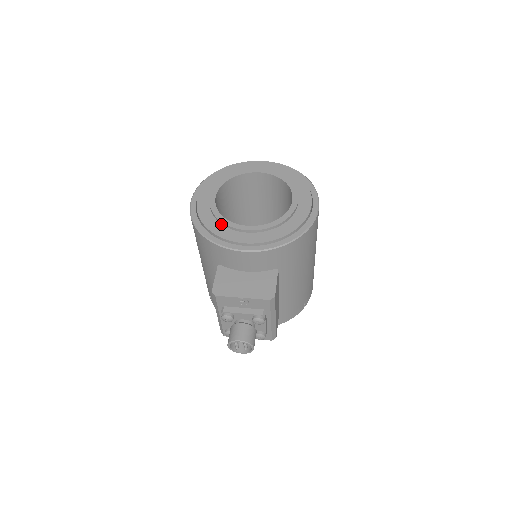
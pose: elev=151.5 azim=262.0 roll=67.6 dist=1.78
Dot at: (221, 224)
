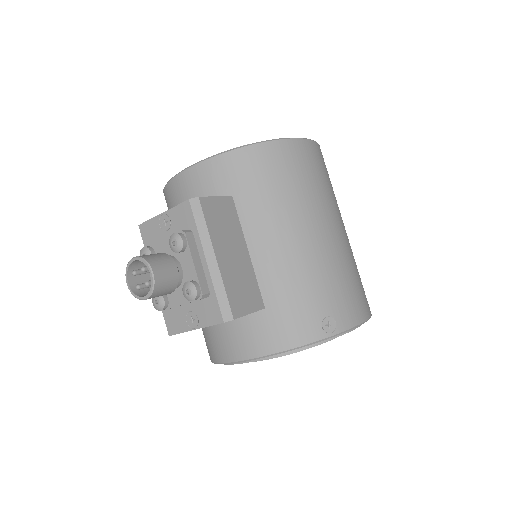
Dot at: occluded
